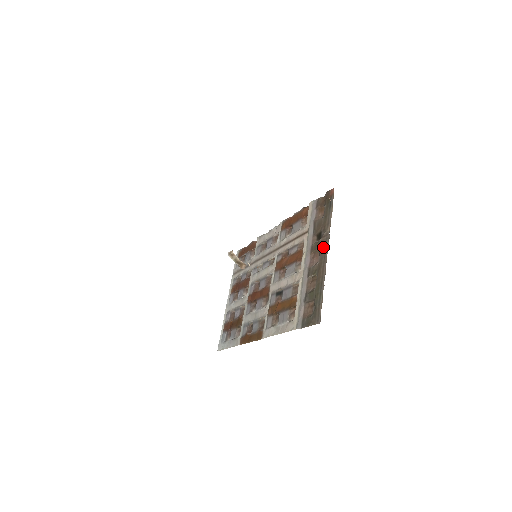
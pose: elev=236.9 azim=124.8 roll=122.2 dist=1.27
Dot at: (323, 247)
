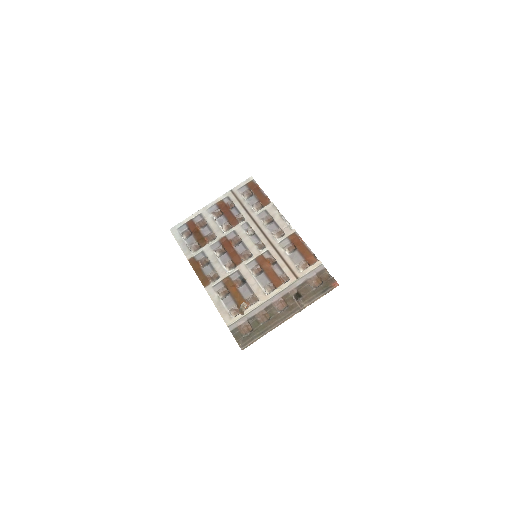
Dot at: (291, 309)
